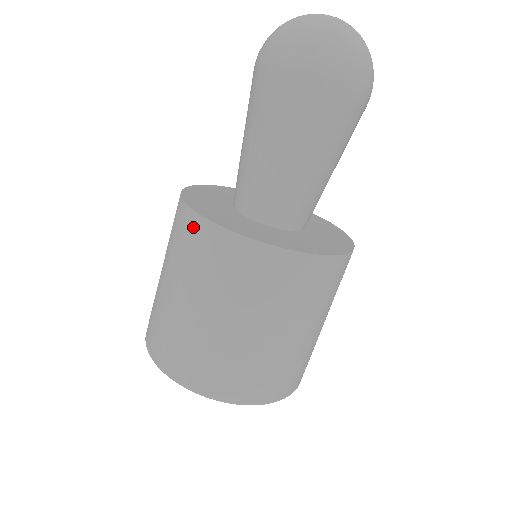
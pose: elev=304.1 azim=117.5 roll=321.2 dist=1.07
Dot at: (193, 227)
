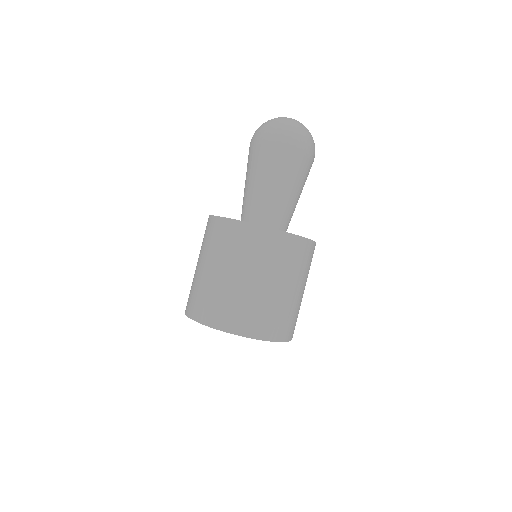
Dot at: (223, 226)
